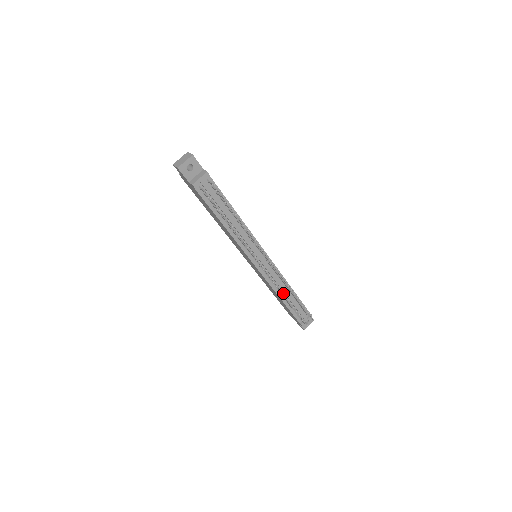
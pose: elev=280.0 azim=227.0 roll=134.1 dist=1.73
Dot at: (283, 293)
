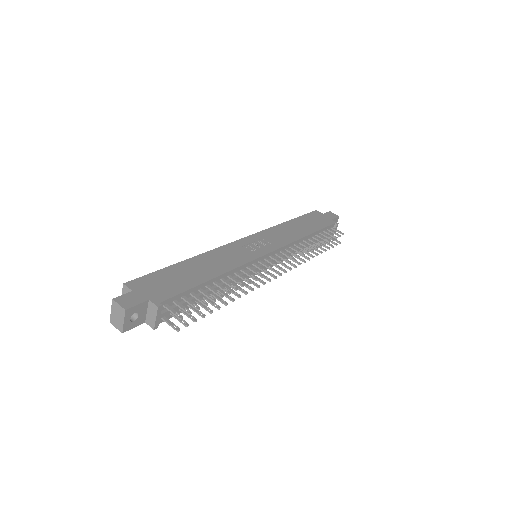
Dot at: occluded
